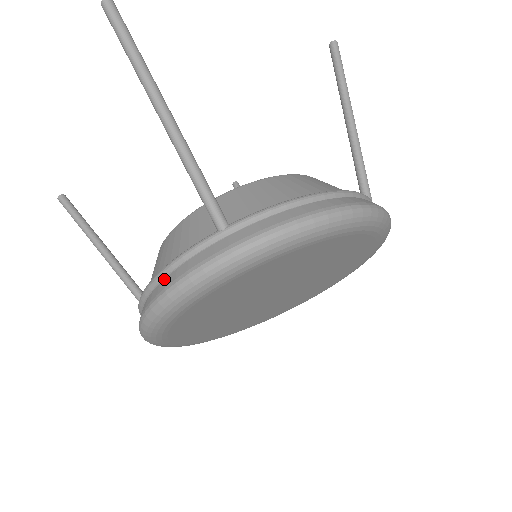
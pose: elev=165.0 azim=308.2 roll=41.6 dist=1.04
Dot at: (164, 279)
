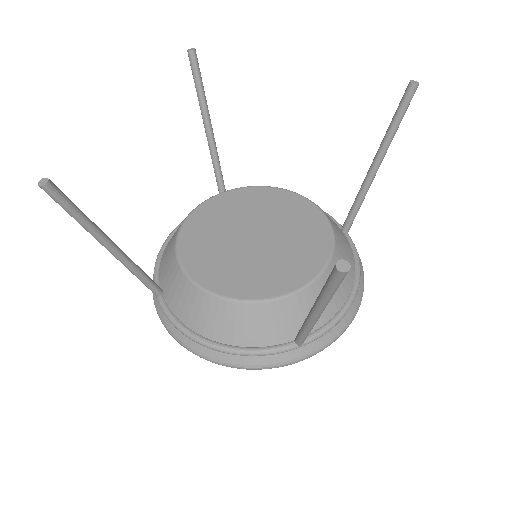
Dot at: (240, 355)
